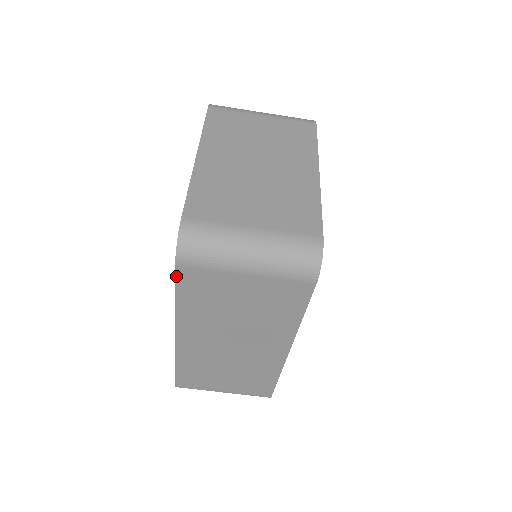
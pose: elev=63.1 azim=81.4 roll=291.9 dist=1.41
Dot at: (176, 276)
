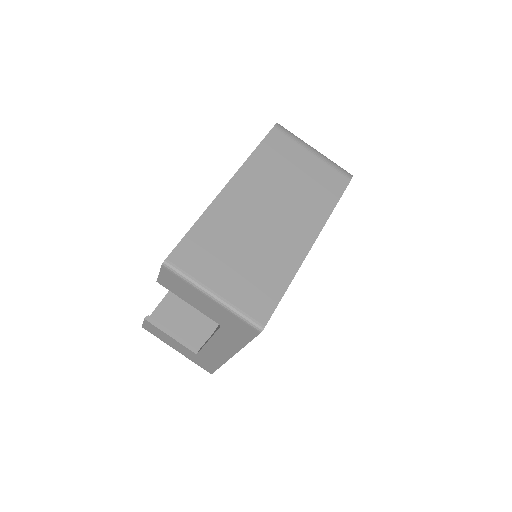
Dot at: (268, 134)
